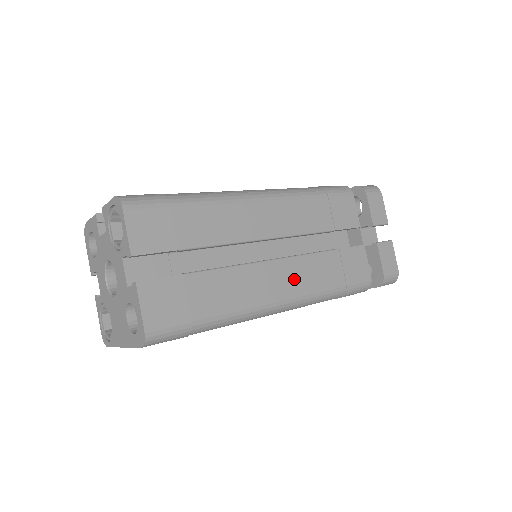
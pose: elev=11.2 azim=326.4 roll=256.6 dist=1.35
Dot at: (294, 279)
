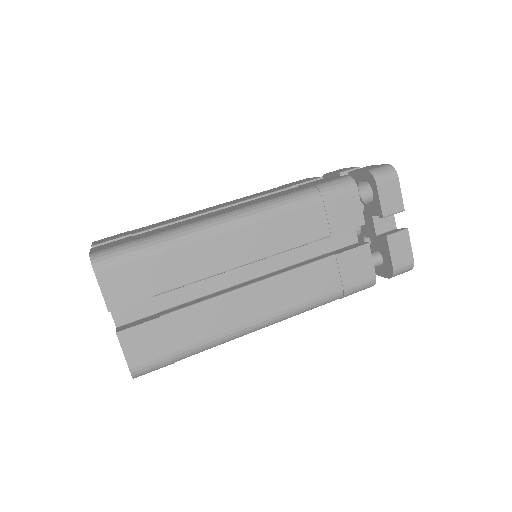
Dot at: (280, 297)
